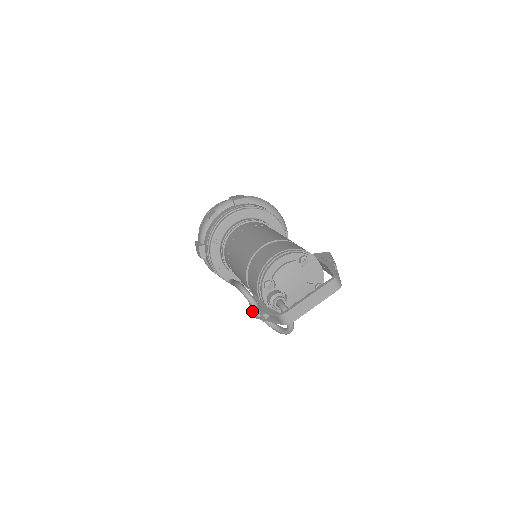
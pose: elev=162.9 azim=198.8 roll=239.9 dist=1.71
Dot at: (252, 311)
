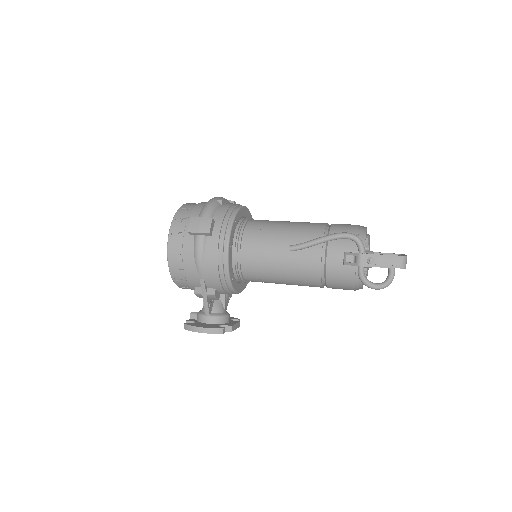
Dot at: (365, 256)
